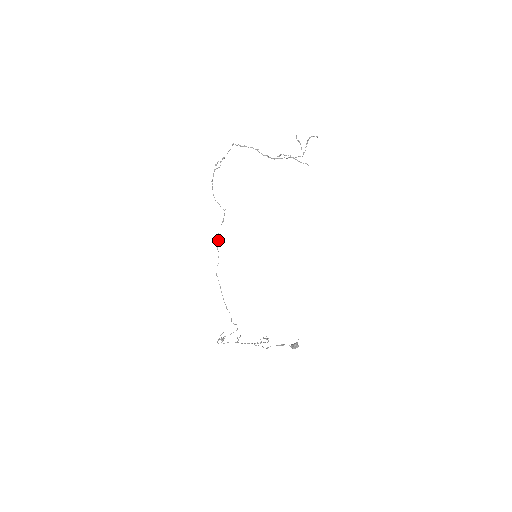
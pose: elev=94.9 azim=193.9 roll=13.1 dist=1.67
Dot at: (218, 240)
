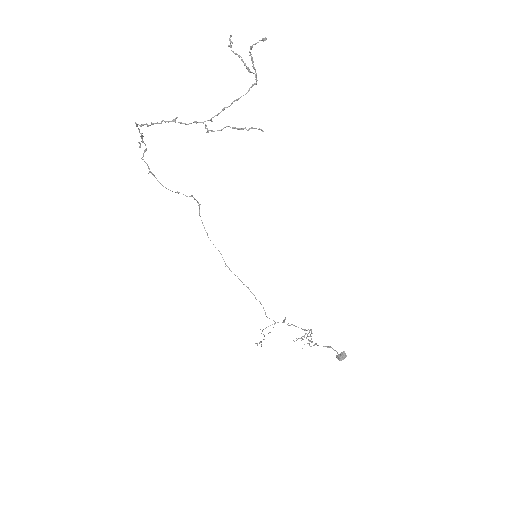
Dot at: occluded
